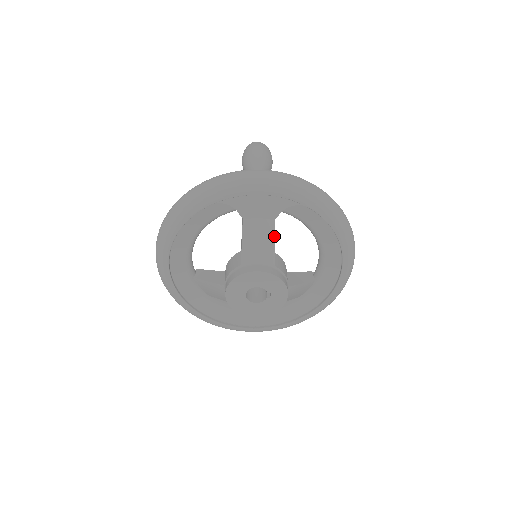
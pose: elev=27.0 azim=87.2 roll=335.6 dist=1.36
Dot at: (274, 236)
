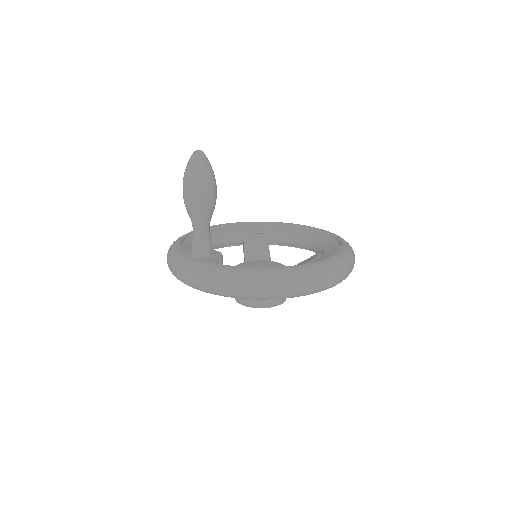
Dot at: occluded
